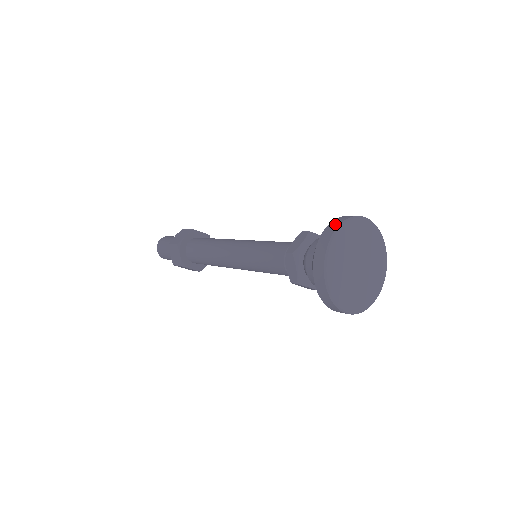
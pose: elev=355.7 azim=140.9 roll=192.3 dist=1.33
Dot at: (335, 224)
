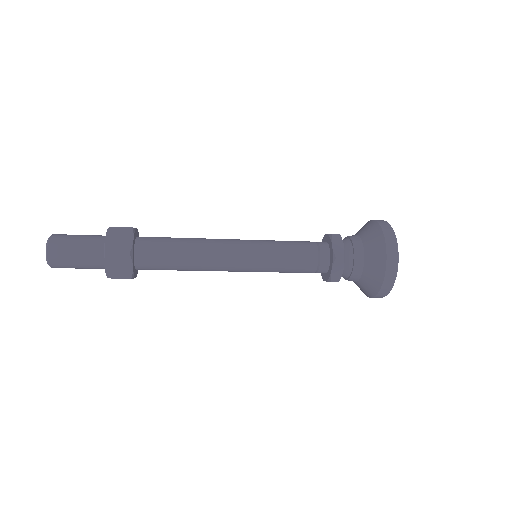
Dot at: (390, 234)
